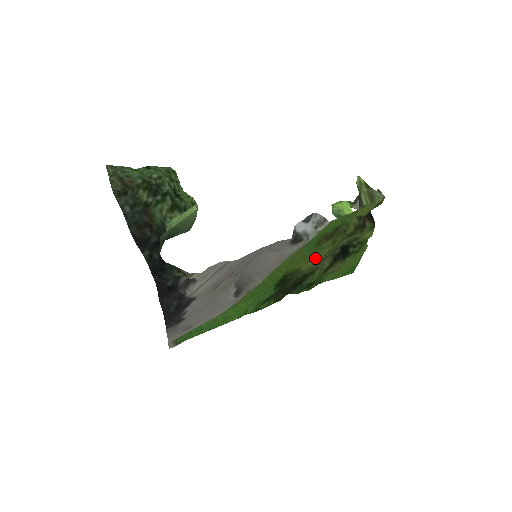
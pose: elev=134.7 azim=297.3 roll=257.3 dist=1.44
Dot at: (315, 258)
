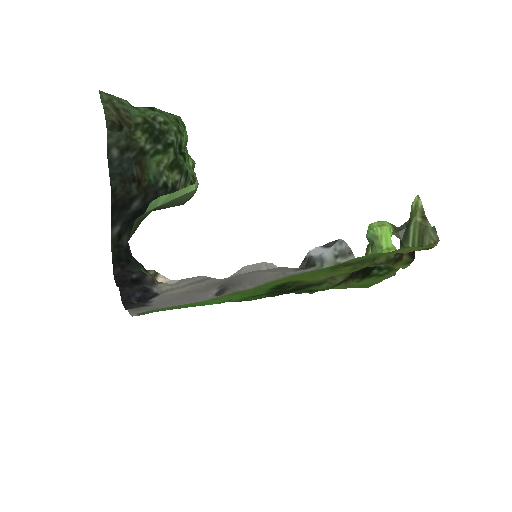
Dot at: (327, 275)
